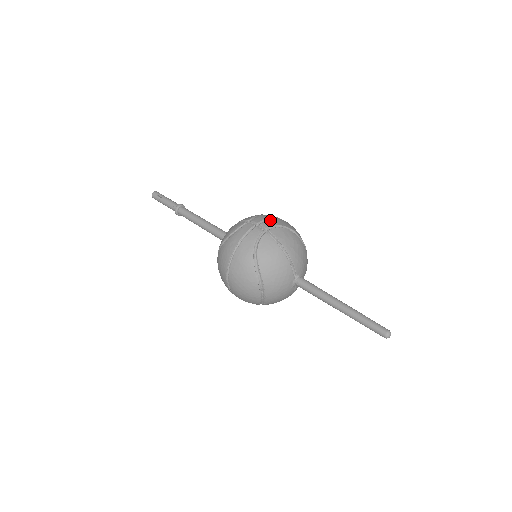
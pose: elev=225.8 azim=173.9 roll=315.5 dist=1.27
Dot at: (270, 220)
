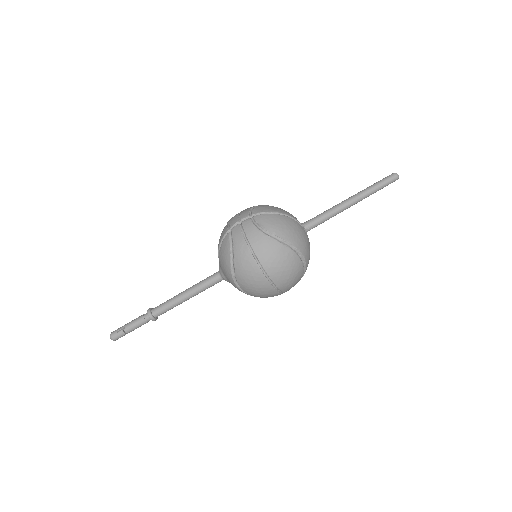
Dot at: (241, 213)
